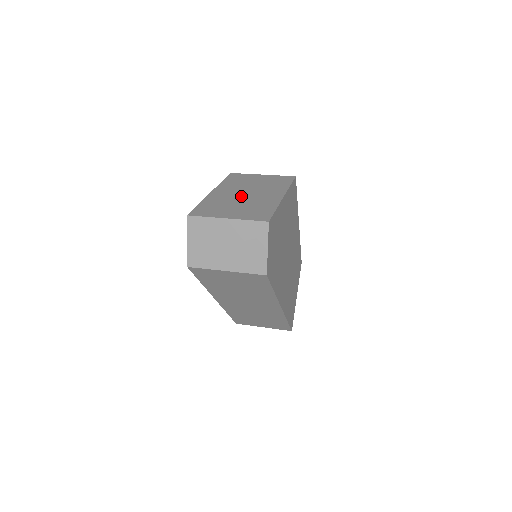
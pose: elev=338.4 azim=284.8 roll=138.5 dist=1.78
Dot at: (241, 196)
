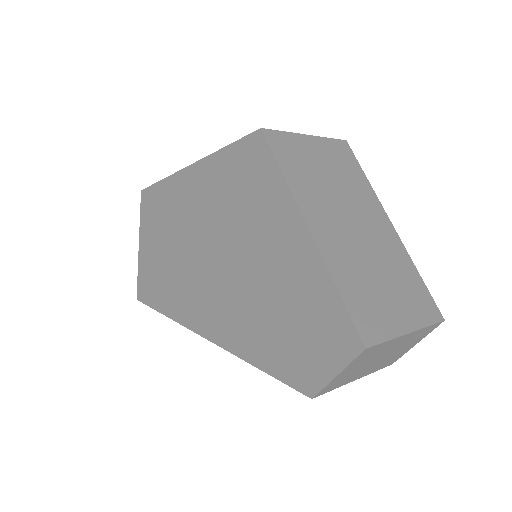
Dot at: (358, 239)
